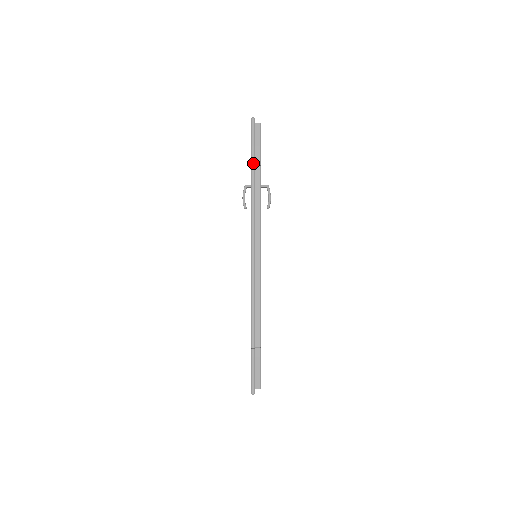
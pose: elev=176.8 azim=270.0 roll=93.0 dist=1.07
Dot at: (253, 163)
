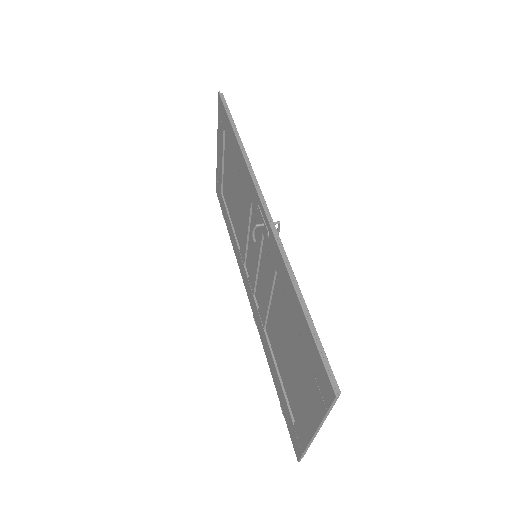
Dot at: (329, 411)
